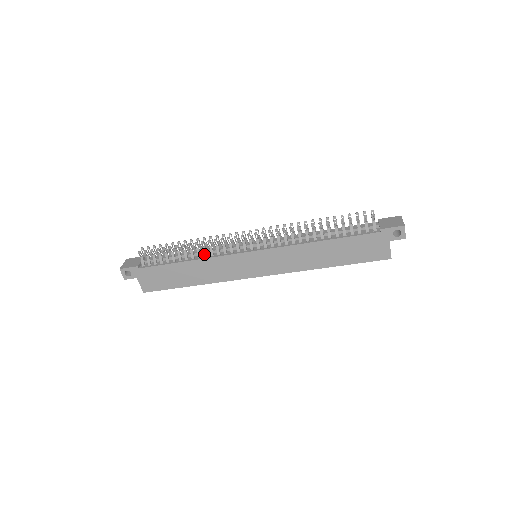
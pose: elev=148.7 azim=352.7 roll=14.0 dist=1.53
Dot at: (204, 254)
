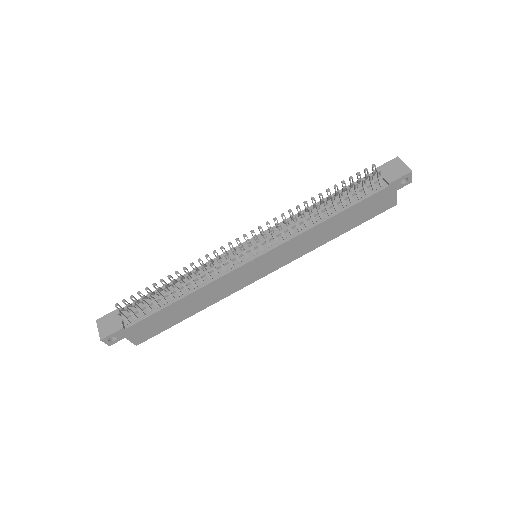
Dot at: (200, 282)
